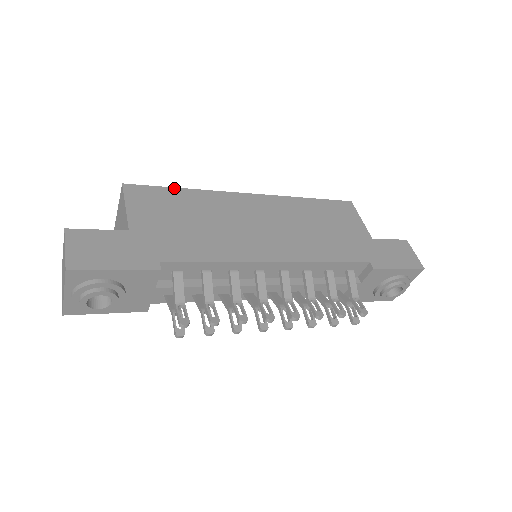
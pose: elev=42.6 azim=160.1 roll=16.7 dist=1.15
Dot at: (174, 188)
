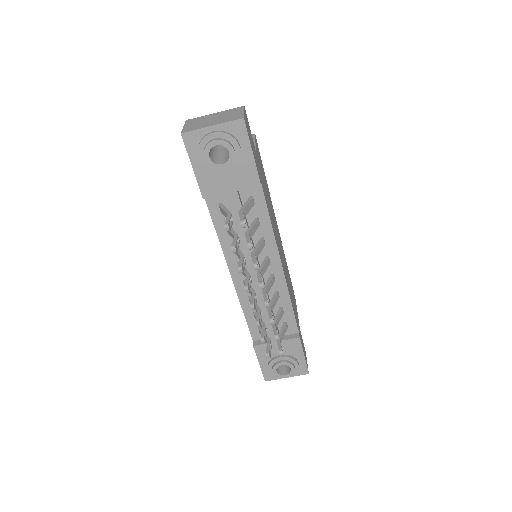
Dot at: occluded
